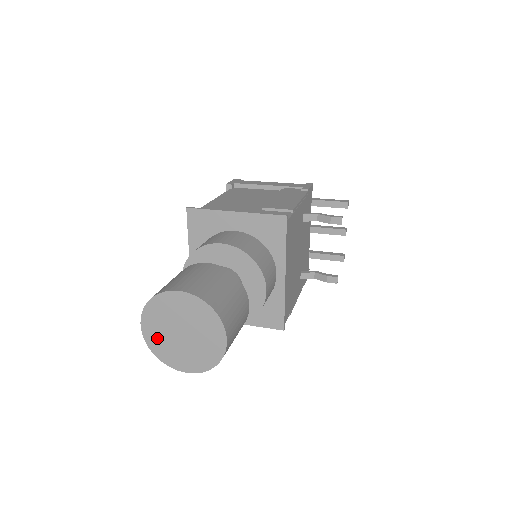
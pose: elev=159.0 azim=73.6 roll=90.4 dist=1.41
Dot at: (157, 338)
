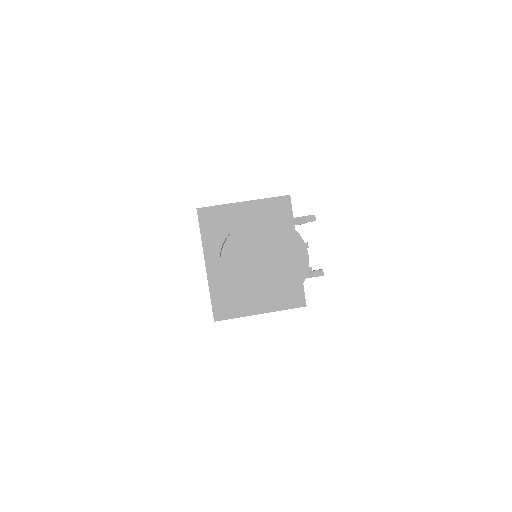
Dot at: (239, 276)
